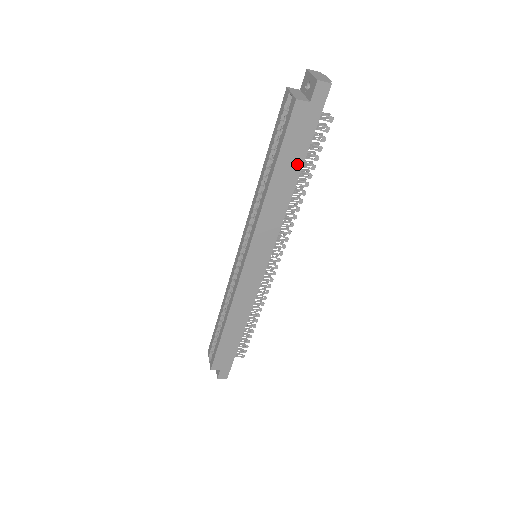
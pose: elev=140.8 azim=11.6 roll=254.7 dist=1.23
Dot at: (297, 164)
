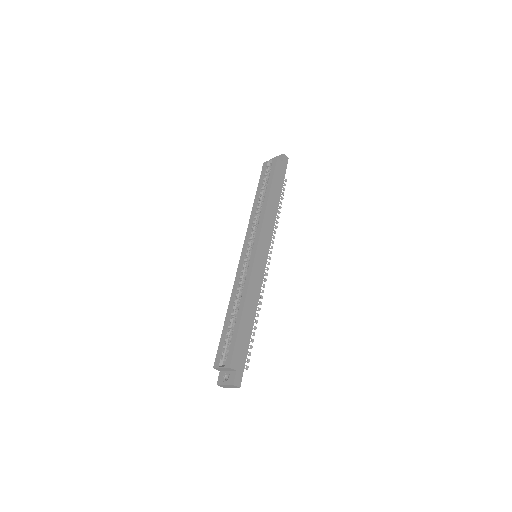
Dot at: (279, 191)
